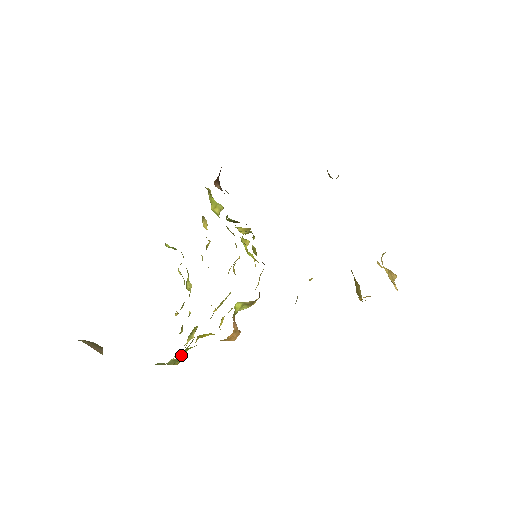
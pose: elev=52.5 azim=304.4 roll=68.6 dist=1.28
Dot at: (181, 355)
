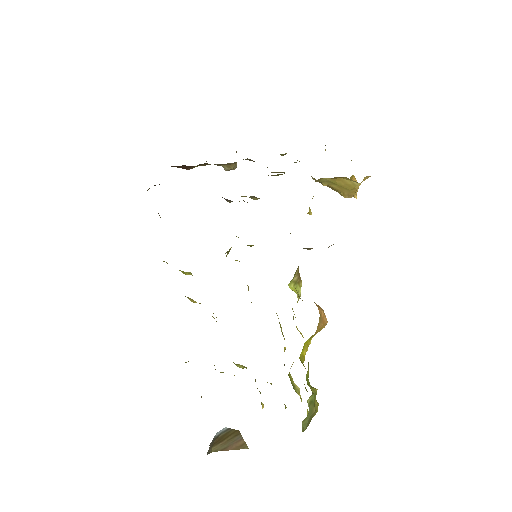
Dot at: occluded
